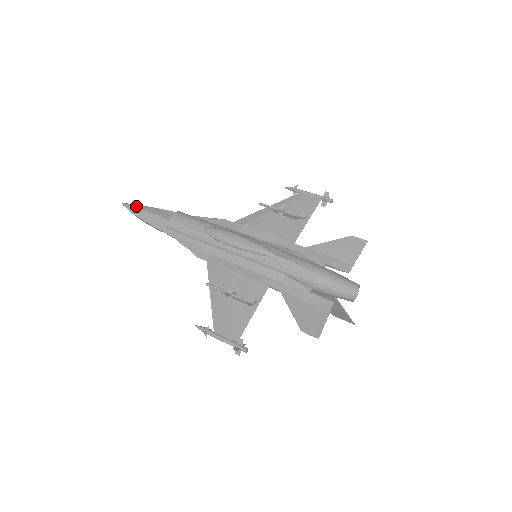
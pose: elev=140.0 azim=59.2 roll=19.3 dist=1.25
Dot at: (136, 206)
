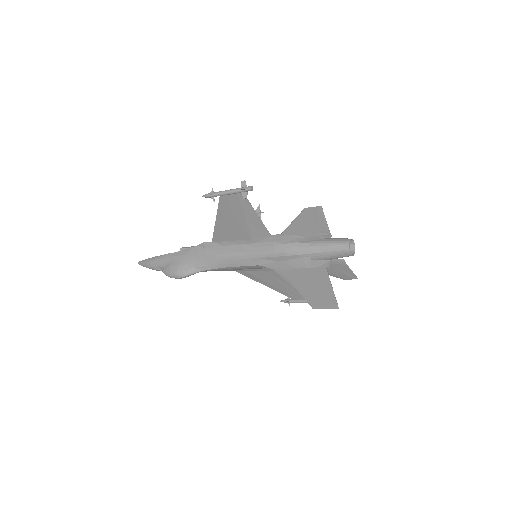
Dot at: occluded
